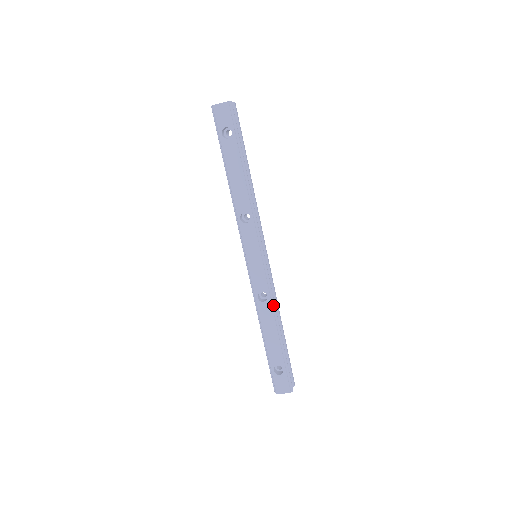
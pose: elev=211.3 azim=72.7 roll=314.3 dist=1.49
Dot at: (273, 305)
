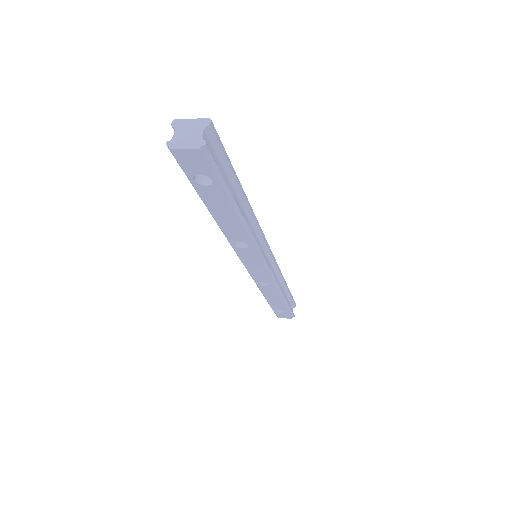
Dot at: (277, 287)
